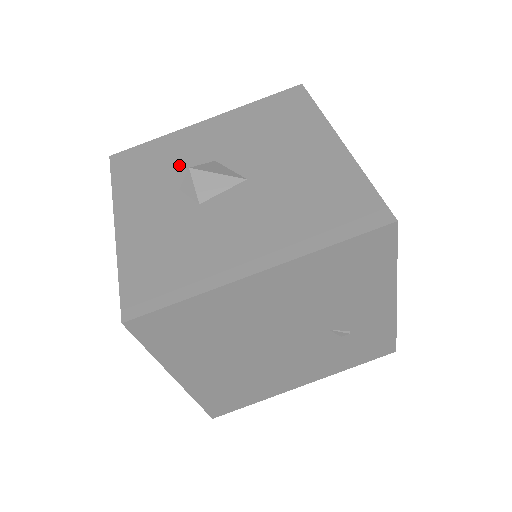
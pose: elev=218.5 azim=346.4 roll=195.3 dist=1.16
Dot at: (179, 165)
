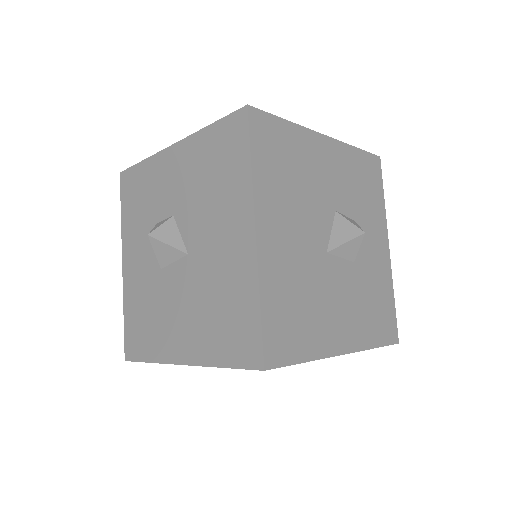
Dot at: (154, 209)
